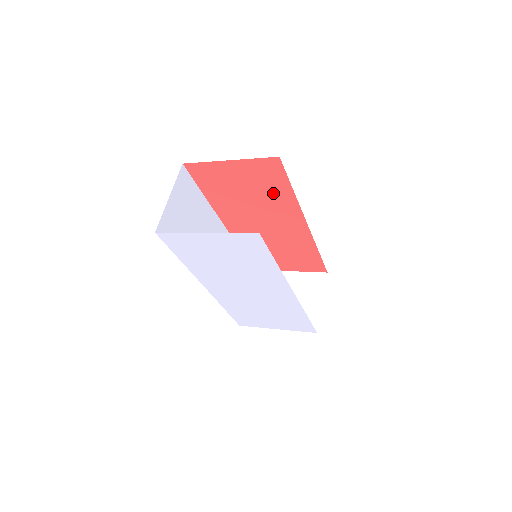
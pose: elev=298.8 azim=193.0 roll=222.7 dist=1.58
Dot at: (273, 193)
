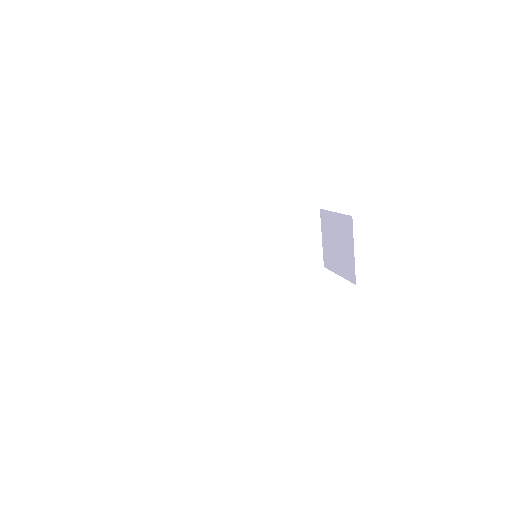
Dot at: occluded
